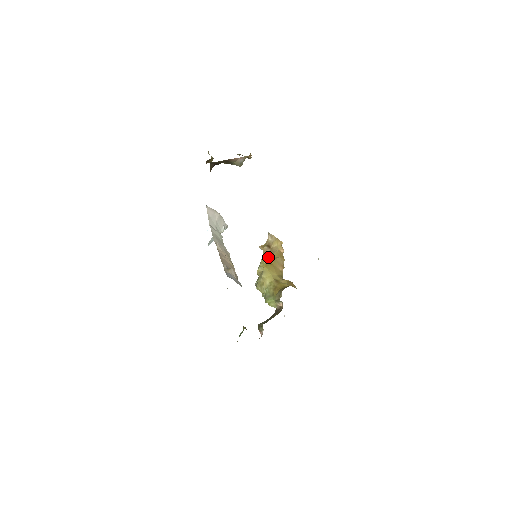
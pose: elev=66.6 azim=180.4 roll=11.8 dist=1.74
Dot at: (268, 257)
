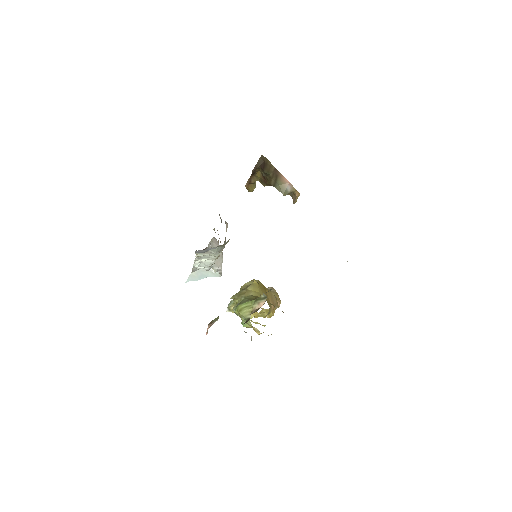
Dot at: occluded
